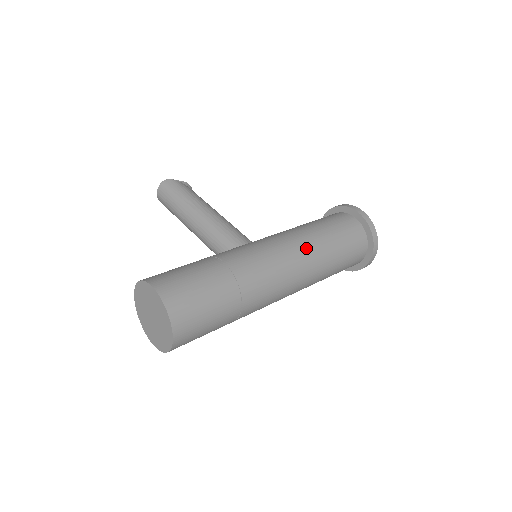
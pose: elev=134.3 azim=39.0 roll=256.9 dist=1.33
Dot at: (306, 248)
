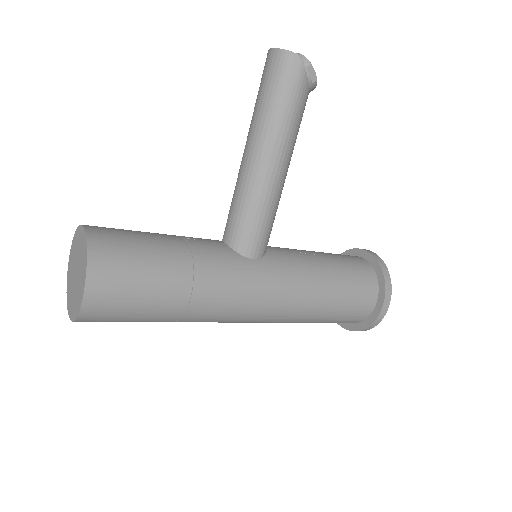
Dot at: (288, 316)
